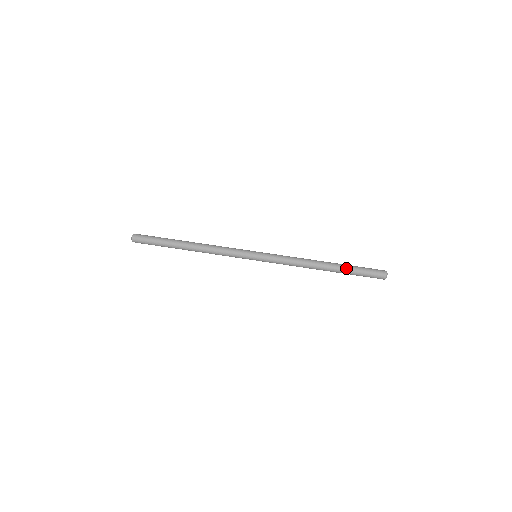
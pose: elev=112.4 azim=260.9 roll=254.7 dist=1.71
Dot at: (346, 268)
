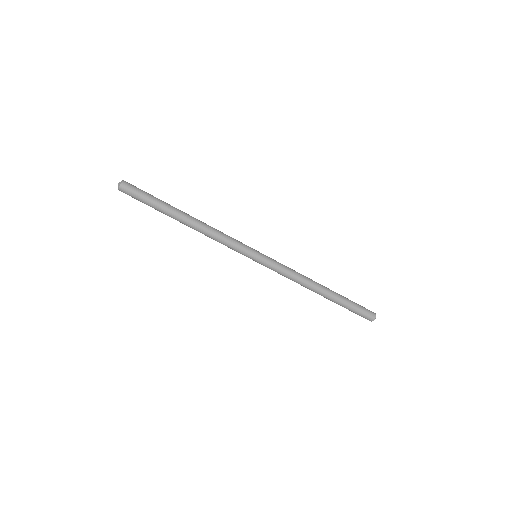
Dot at: (340, 302)
